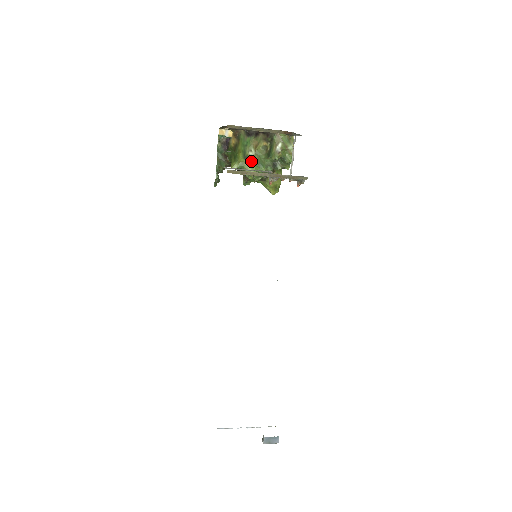
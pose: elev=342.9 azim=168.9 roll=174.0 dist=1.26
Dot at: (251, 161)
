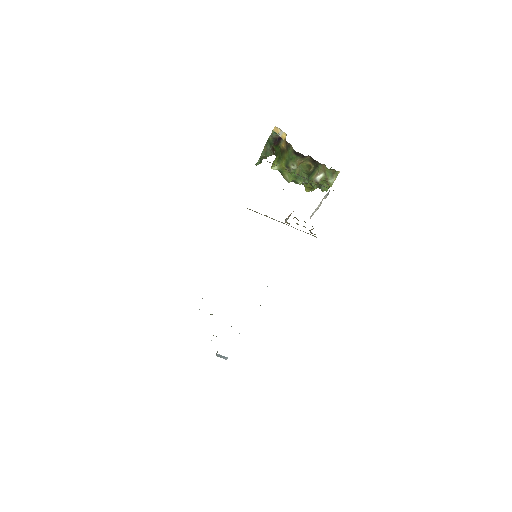
Dot at: (291, 172)
